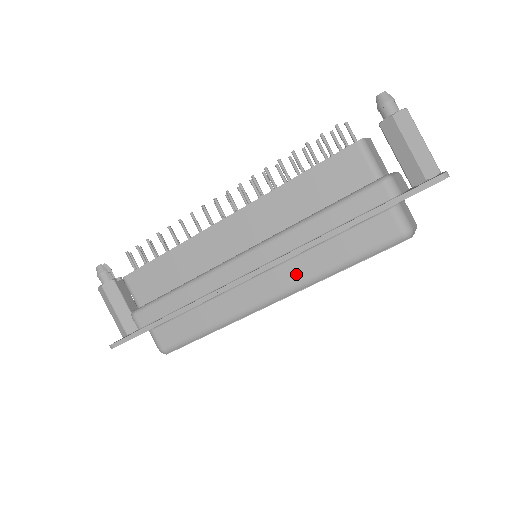
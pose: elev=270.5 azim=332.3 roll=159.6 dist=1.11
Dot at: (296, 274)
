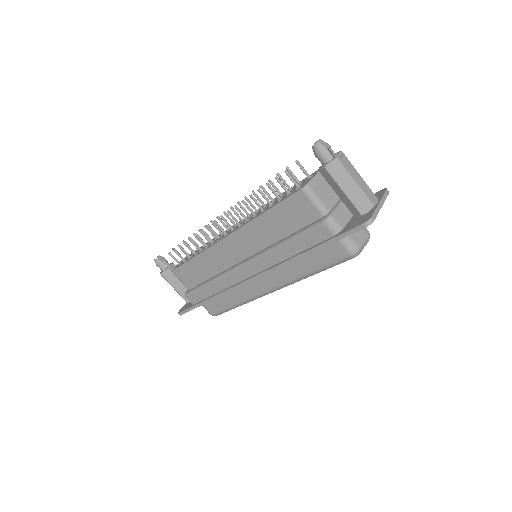
Dot at: (282, 277)
